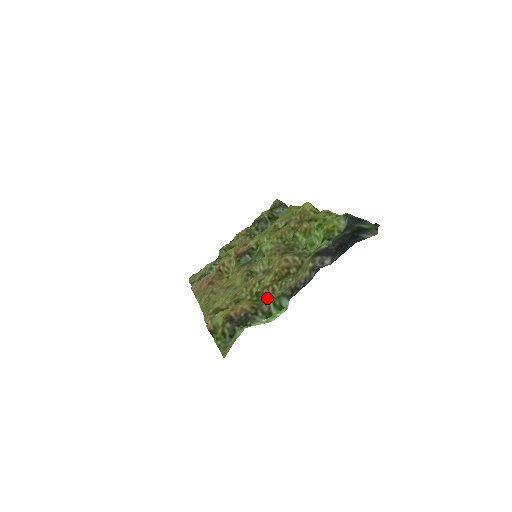
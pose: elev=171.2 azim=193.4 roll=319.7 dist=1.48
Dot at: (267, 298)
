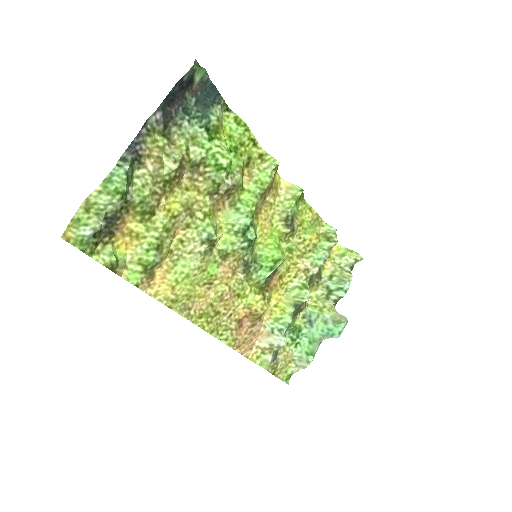
Dot at: (146, 200)
